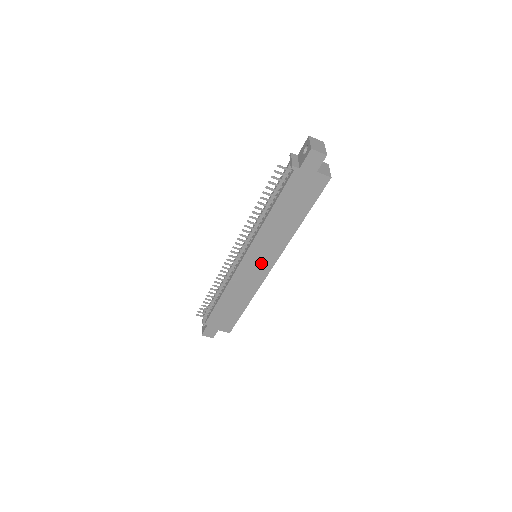
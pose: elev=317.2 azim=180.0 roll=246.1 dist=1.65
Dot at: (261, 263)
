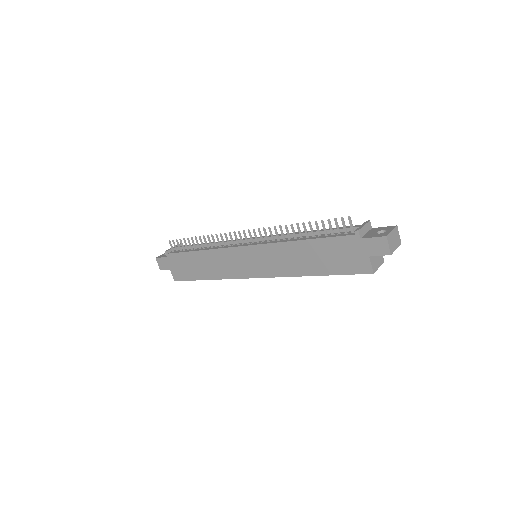
Dot at: (253, 265)
